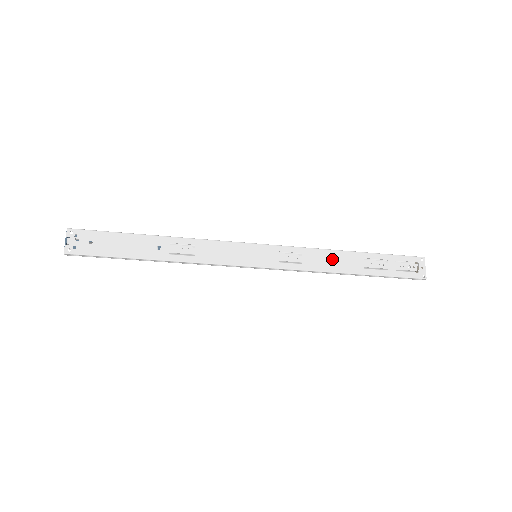
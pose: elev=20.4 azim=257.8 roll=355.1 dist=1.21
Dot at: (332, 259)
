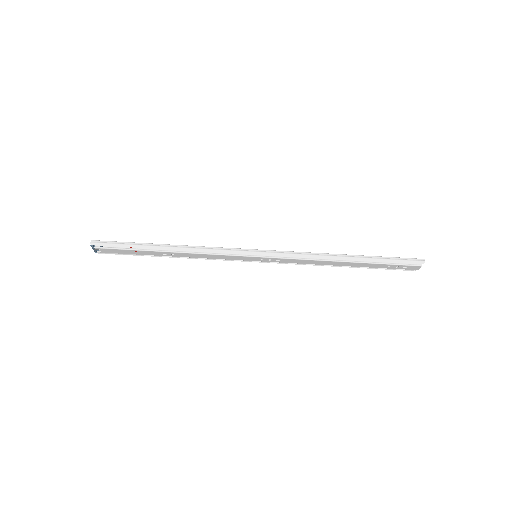
Dot at: occluded
